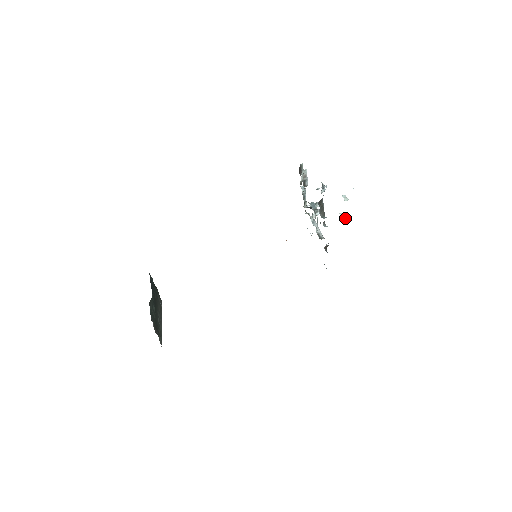
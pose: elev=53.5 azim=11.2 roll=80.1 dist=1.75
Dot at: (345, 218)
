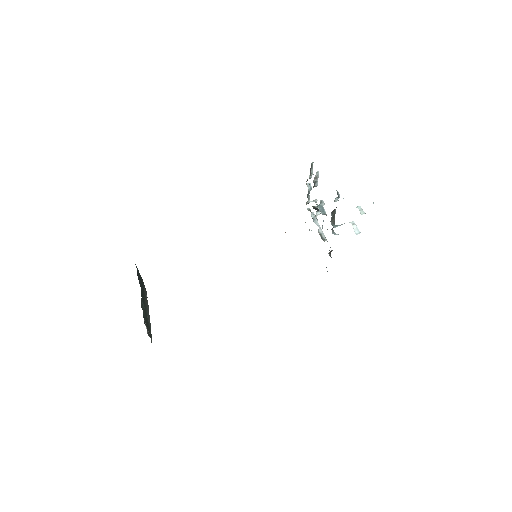
Dot at: (357, 228)
